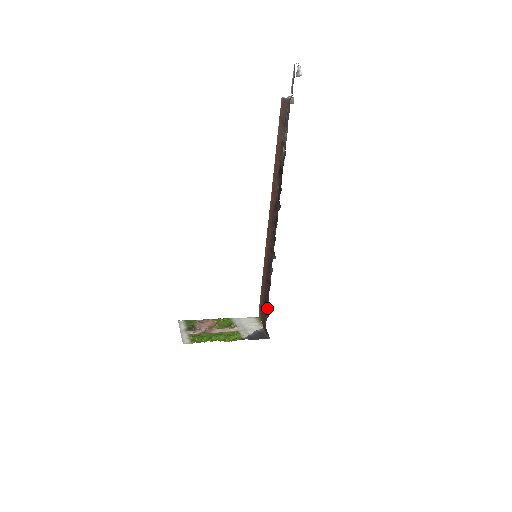
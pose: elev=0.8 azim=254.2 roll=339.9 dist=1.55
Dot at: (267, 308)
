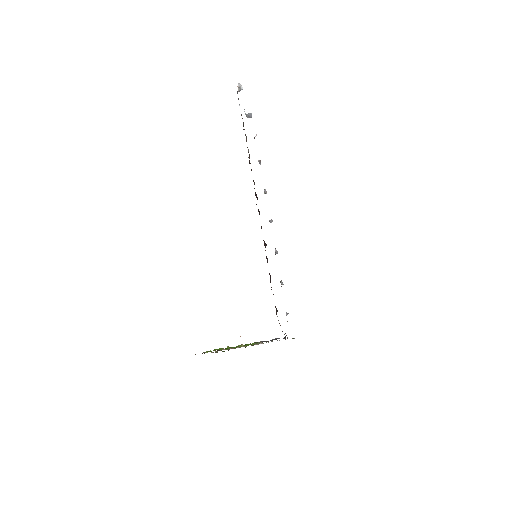
Dot at: occluded
